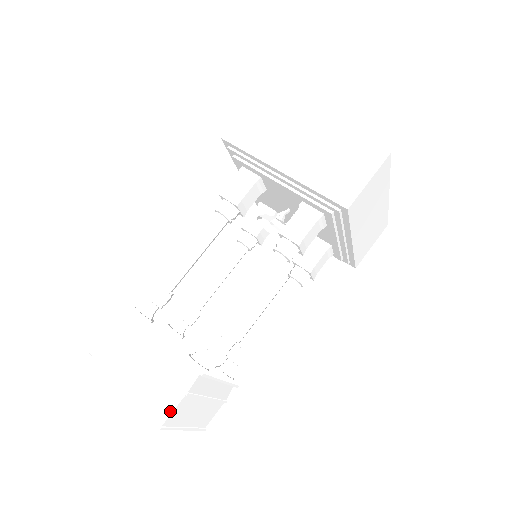
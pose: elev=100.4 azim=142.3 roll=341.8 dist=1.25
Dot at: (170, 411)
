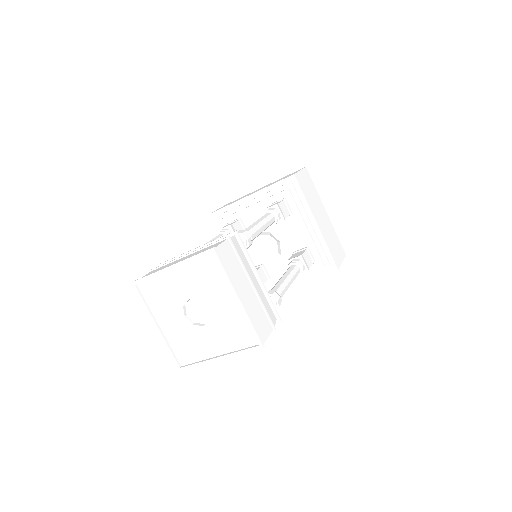
Dot at: (218, 245)
